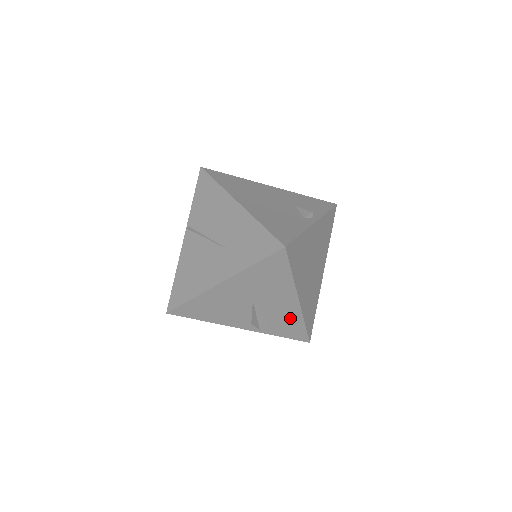
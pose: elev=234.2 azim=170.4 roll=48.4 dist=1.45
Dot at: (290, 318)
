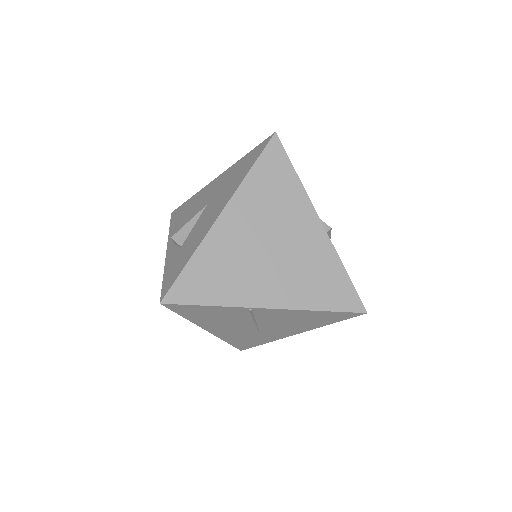
Dot at: (194, 244)
